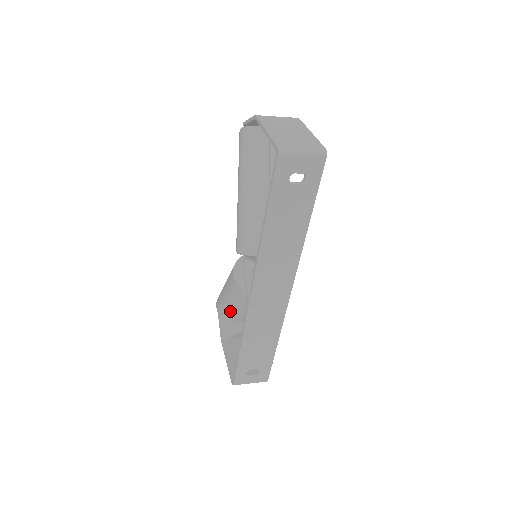
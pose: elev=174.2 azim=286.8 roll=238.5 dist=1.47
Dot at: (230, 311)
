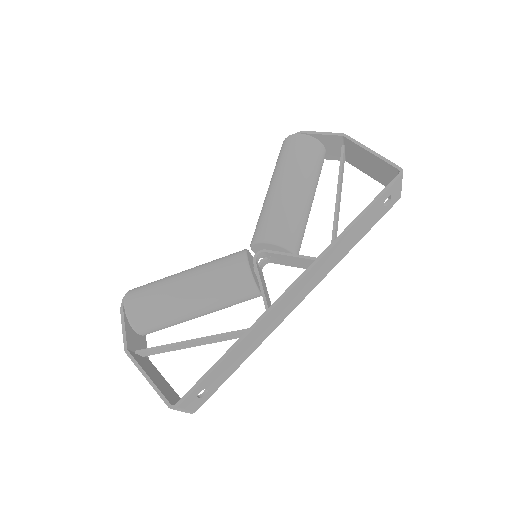
Dot at: (172, 312)
